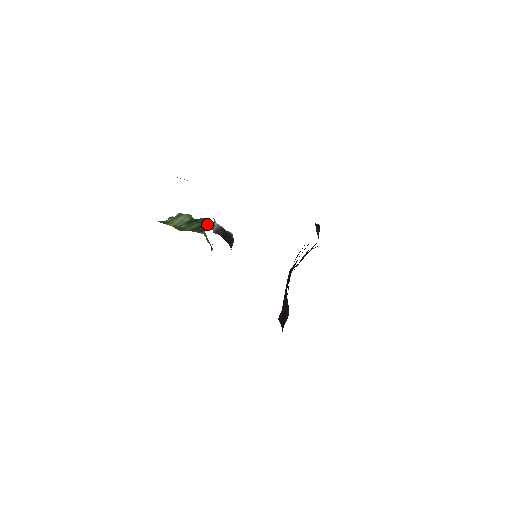
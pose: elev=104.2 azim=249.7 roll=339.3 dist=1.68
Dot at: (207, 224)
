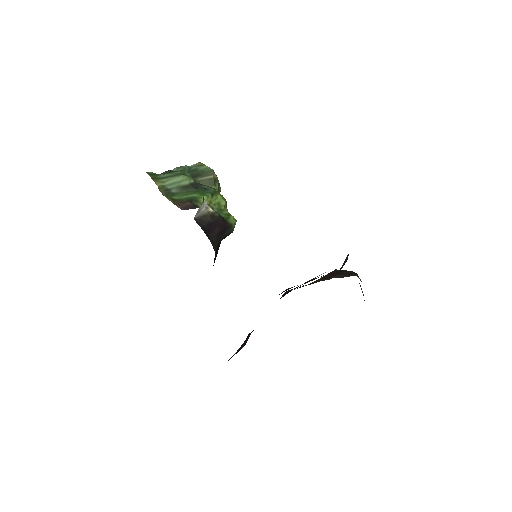
Dot at: (205, 199)
